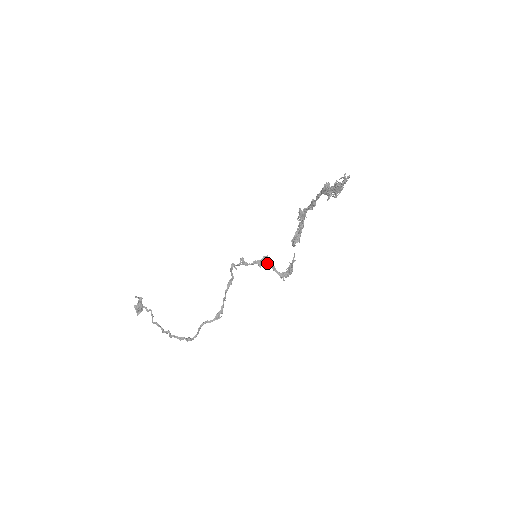
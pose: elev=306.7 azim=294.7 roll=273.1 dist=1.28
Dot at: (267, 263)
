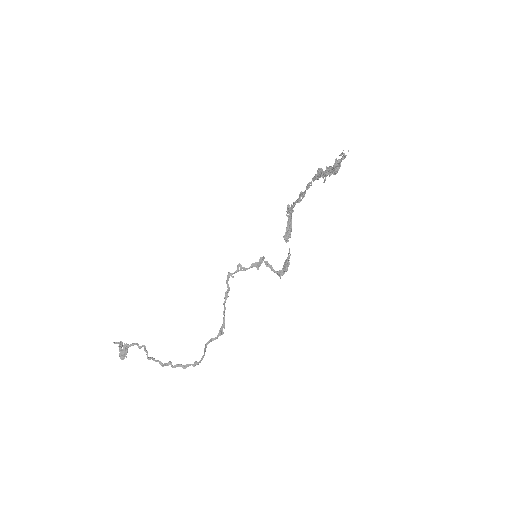
Dot at: occluded
